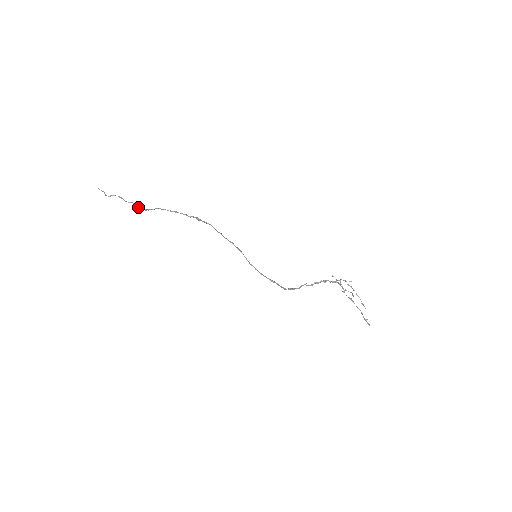
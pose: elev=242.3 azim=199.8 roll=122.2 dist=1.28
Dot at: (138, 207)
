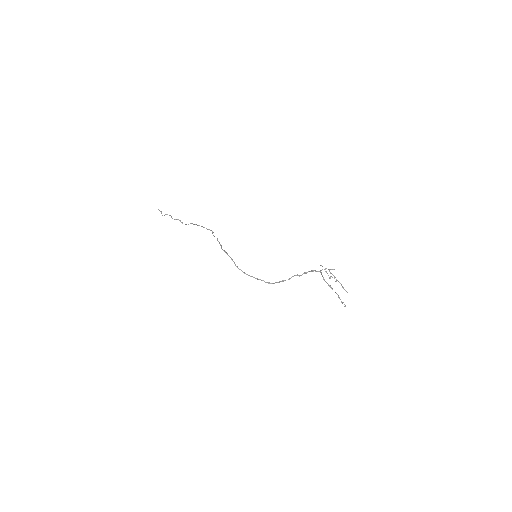
Dot at: (181, 222)
